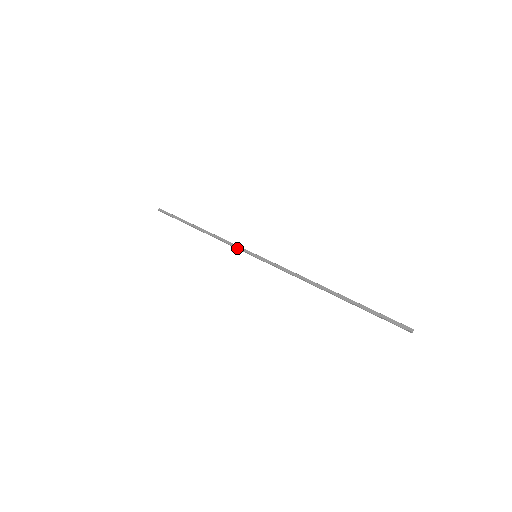
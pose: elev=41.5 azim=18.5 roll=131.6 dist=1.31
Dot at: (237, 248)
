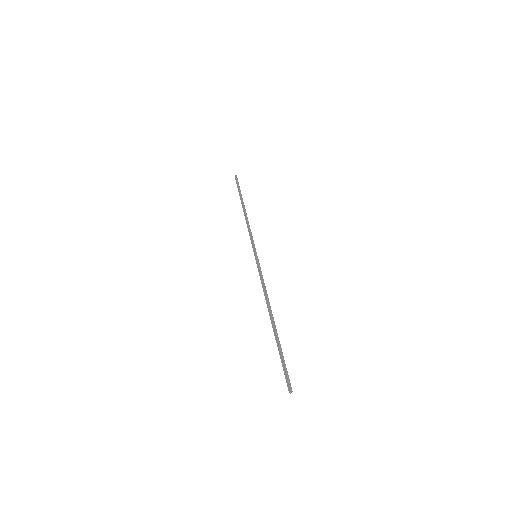
Dot at: (251, 242)
